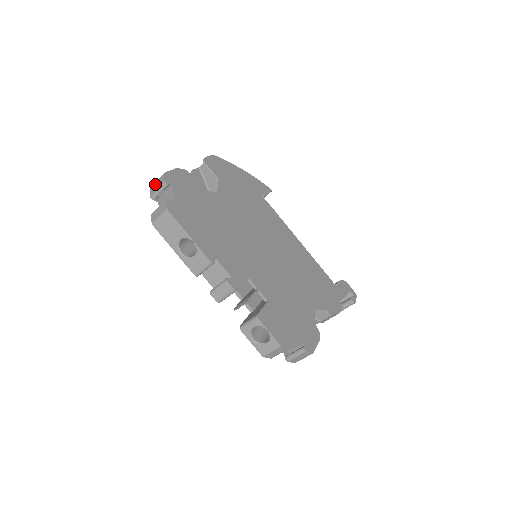
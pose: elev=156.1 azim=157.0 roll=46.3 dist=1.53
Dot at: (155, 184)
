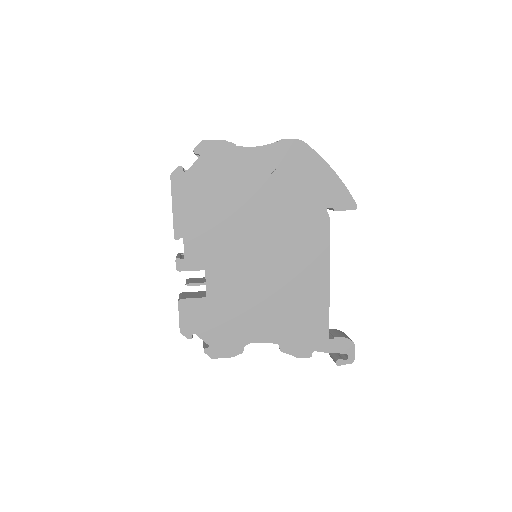
Dot at: occluded
